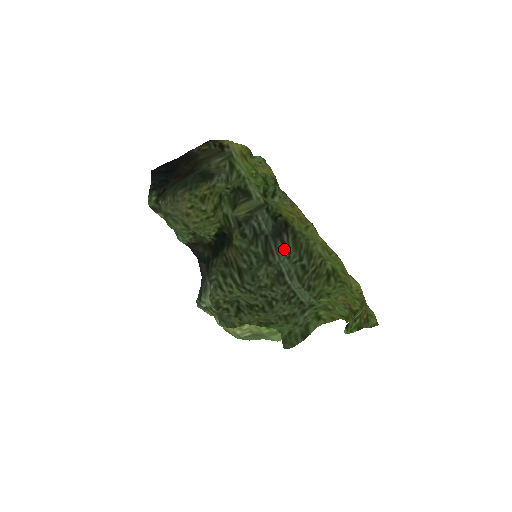
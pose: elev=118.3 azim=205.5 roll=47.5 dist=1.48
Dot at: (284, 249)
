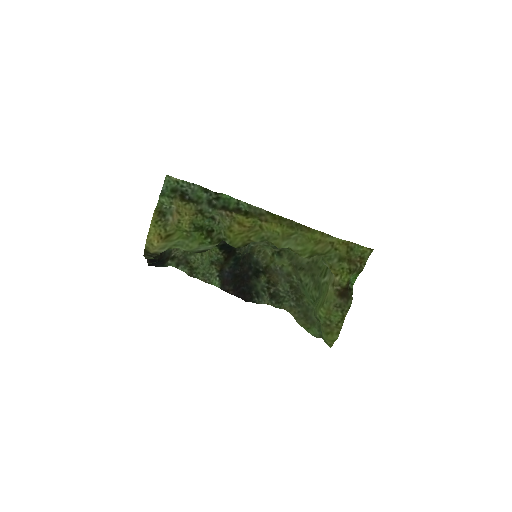
Dot at: occluded
